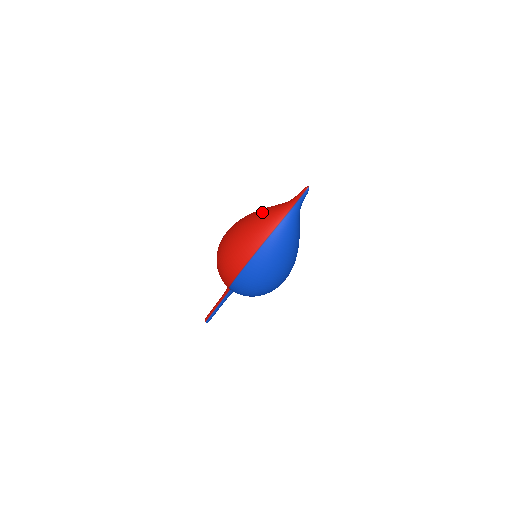
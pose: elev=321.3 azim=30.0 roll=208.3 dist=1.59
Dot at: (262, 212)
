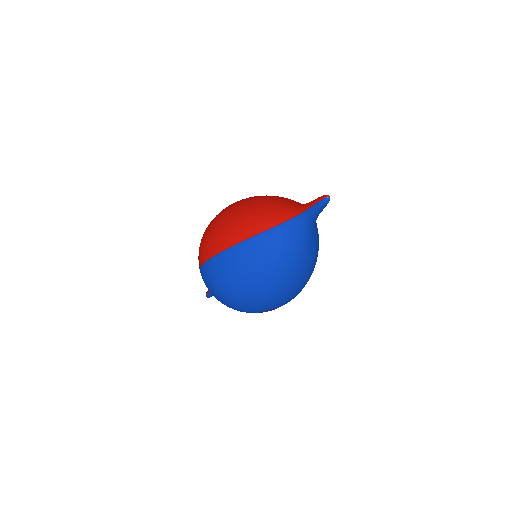
Dot at: (271, 199)
